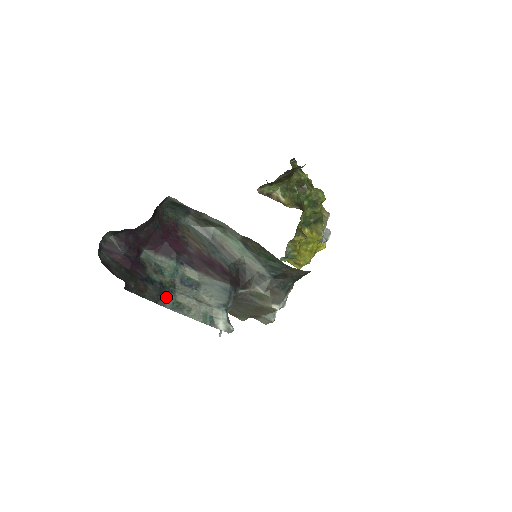
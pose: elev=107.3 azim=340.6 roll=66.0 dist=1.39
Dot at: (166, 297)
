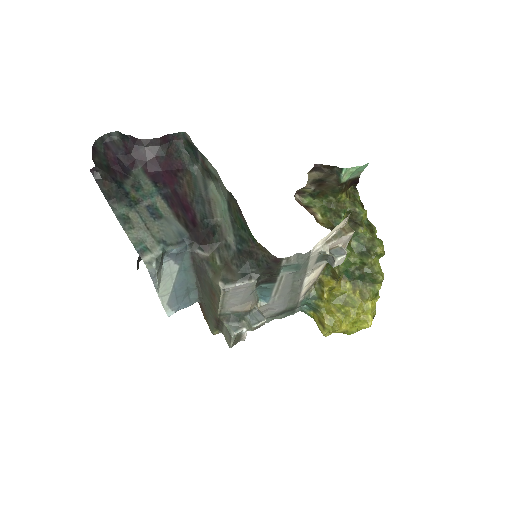
Dot at: (122, 206)
